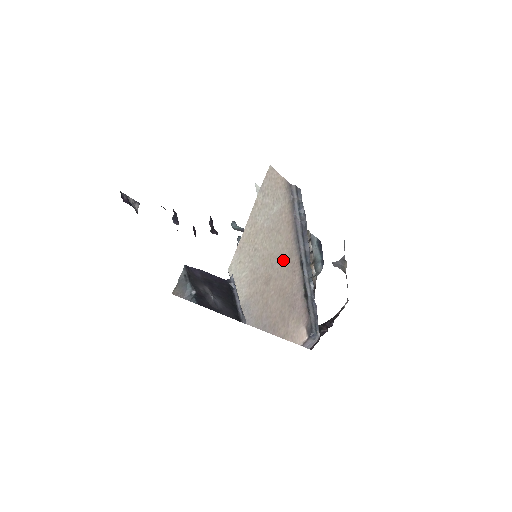
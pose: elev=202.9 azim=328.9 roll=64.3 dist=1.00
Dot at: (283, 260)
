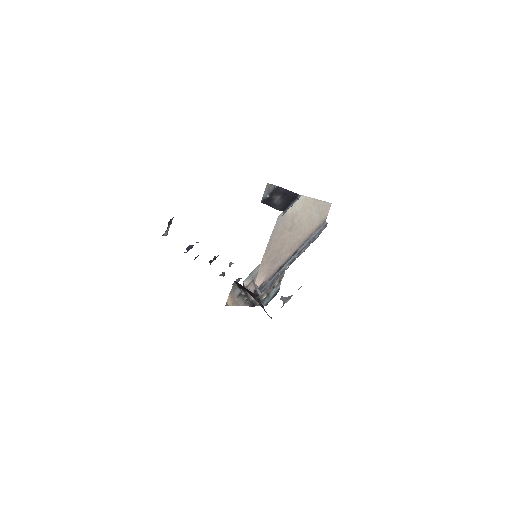
Dot at: (297, 236)
